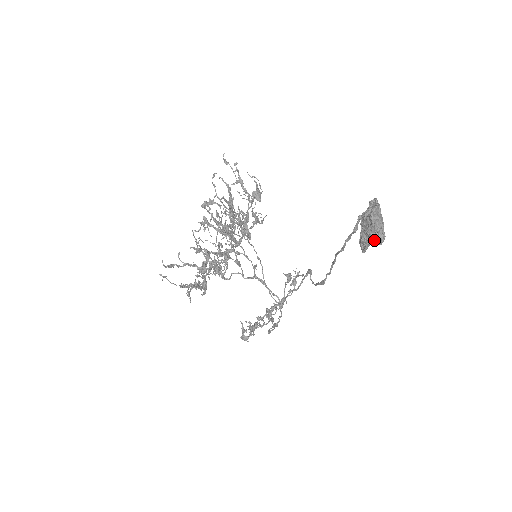
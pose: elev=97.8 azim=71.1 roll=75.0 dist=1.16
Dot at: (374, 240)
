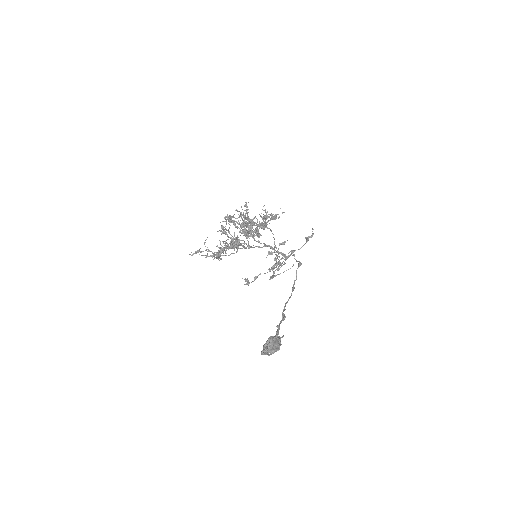
Dot at: (267, 354)
